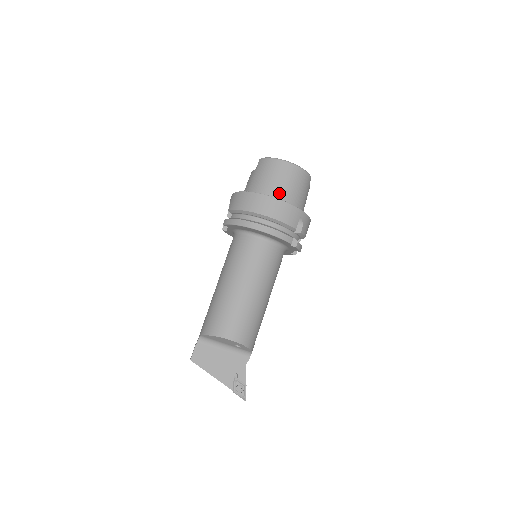
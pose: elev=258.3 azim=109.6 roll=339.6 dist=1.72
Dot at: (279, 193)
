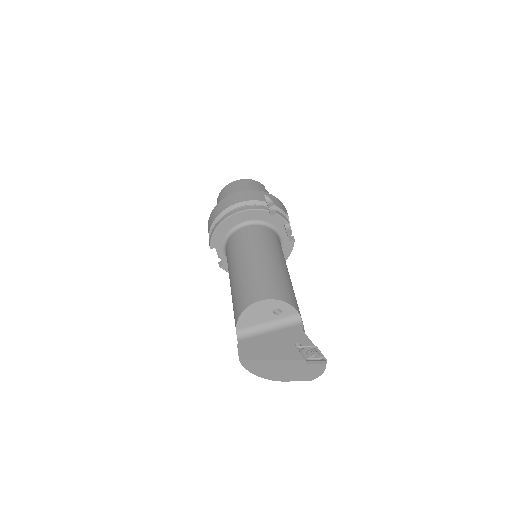
Dot at: occluded
